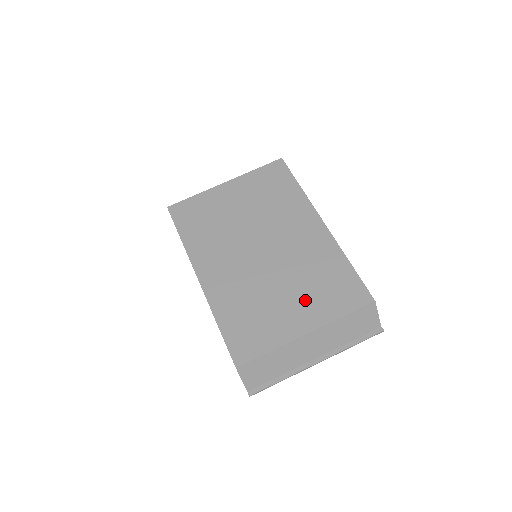
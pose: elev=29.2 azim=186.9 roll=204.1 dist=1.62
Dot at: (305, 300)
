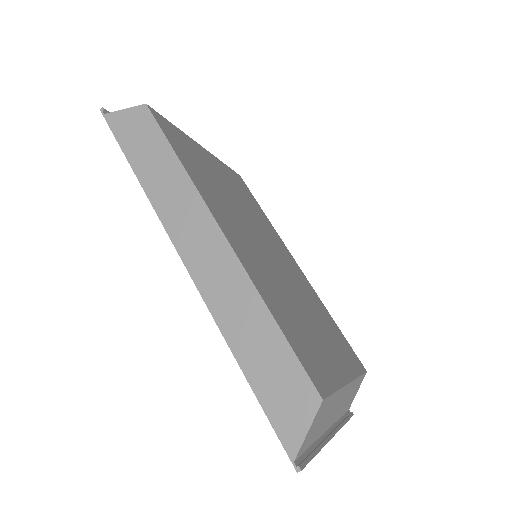
Dot at: (329, 339)
